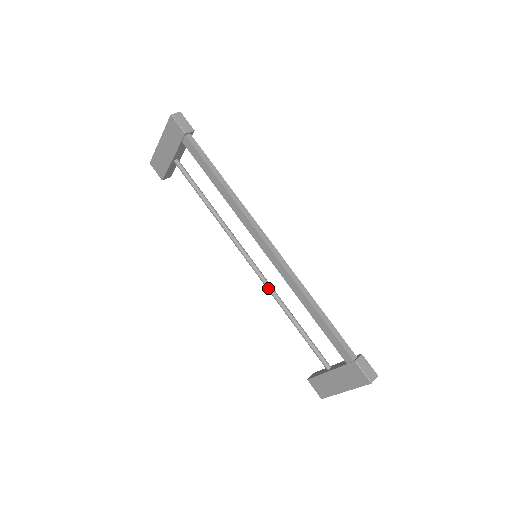
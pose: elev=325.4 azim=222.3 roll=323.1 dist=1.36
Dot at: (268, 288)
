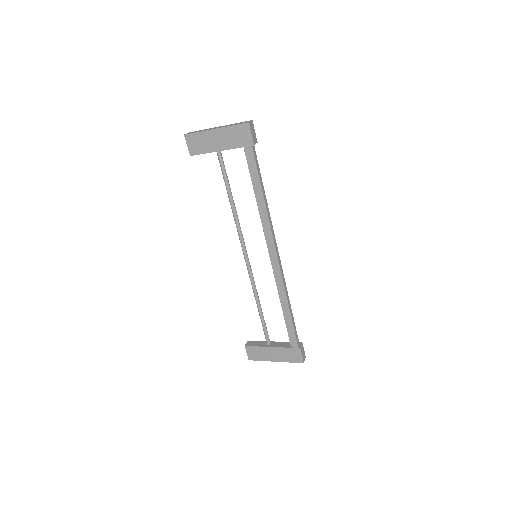
Dot at: (252, 280)
